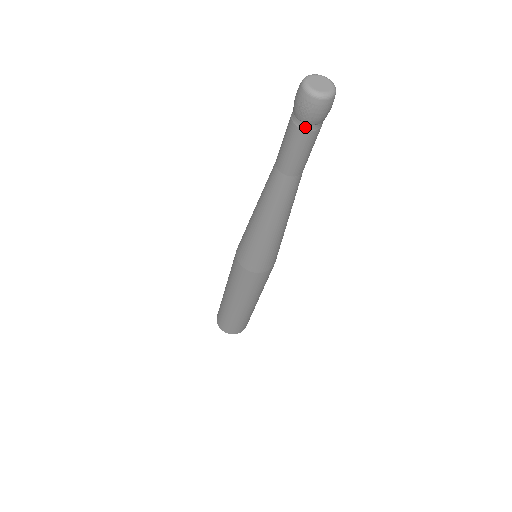
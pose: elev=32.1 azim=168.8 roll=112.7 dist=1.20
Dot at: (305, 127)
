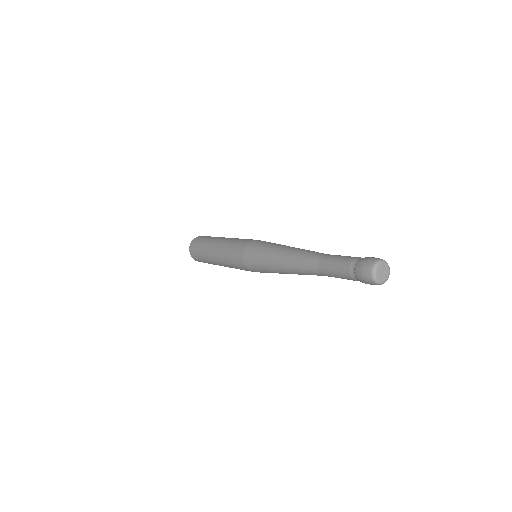
Dot at: occluded
